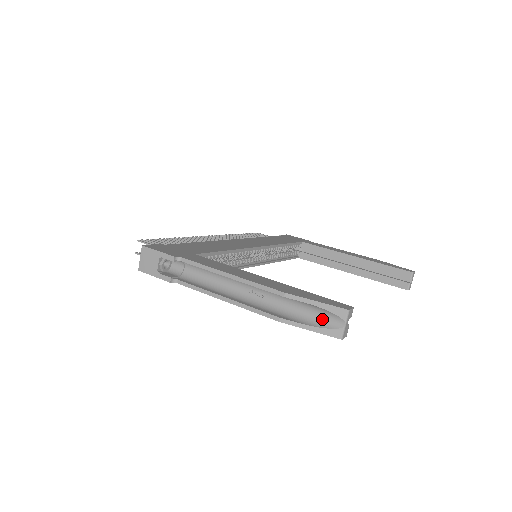
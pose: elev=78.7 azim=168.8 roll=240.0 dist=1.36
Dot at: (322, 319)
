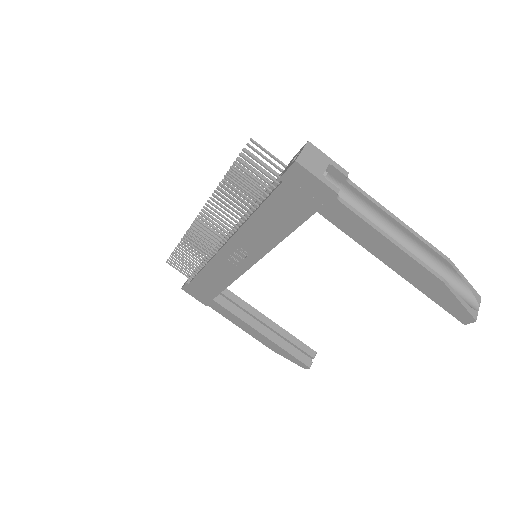
Dot at: (463, 298)
